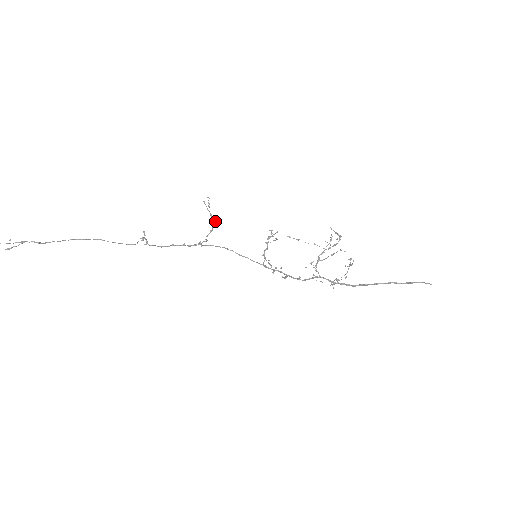
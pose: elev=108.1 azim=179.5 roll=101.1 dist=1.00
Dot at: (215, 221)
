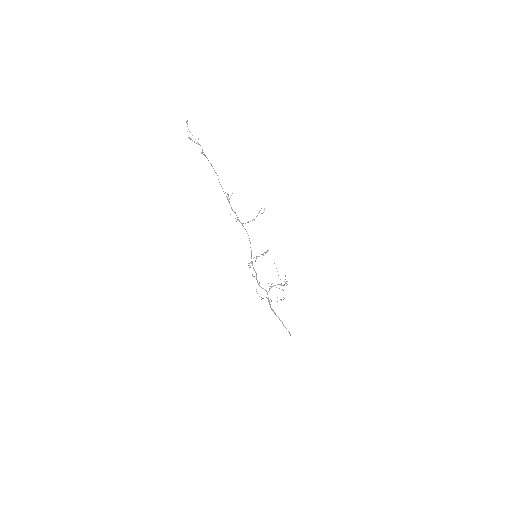
Dot at: occluded
